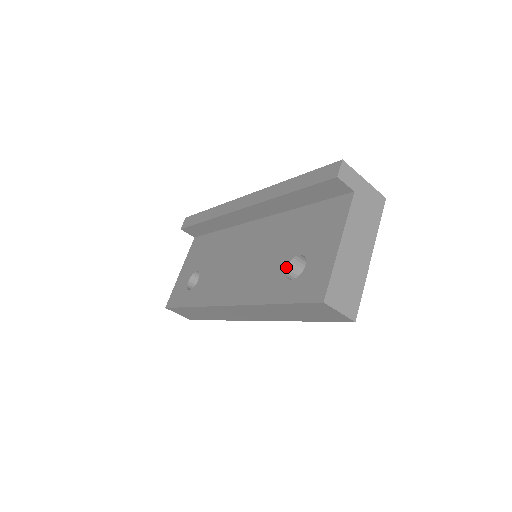
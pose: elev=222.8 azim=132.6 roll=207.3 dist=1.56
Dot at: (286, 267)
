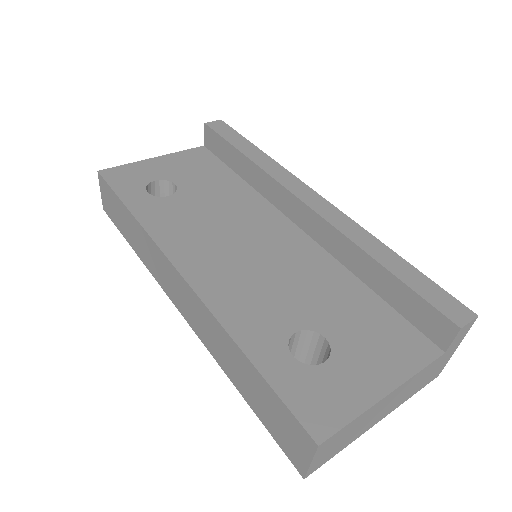
Dot at: (297, 330)
